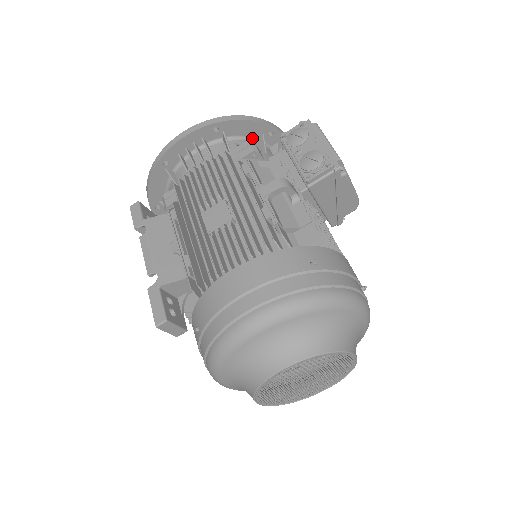
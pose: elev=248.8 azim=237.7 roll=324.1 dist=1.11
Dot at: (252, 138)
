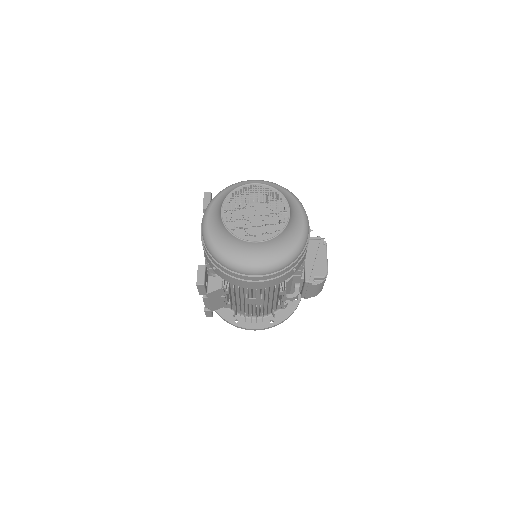
Dot at: occluded
